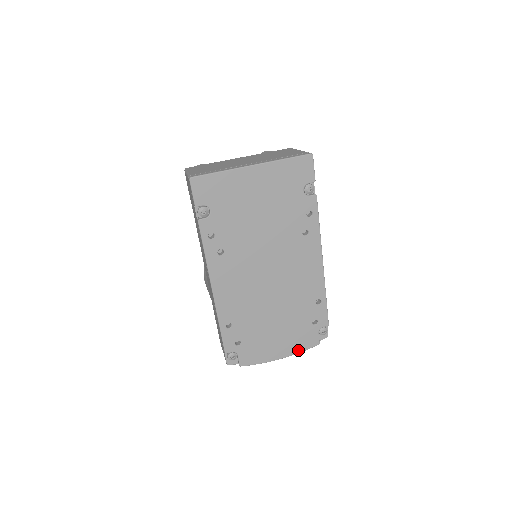
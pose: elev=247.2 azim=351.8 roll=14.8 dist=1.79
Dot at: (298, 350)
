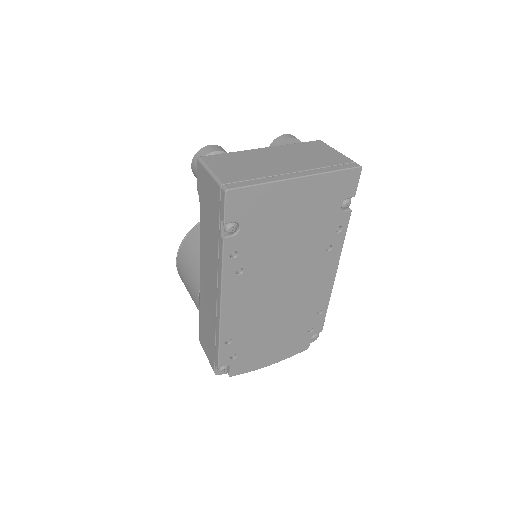
Dot at: (288, 356)
